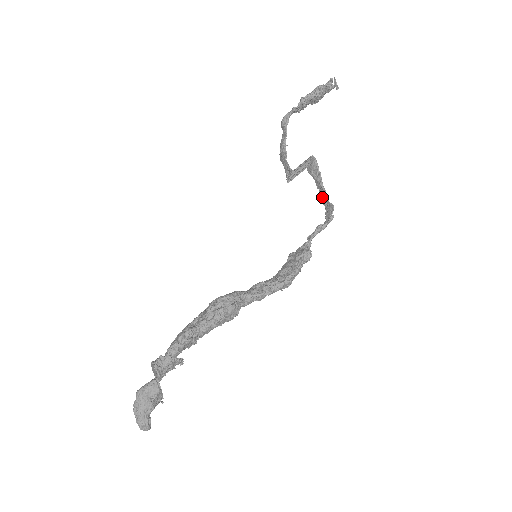
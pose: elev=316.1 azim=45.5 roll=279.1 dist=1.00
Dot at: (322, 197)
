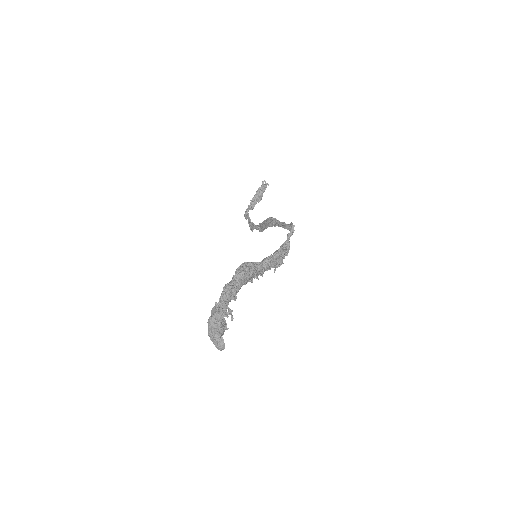
Dot at: (284, 227)
